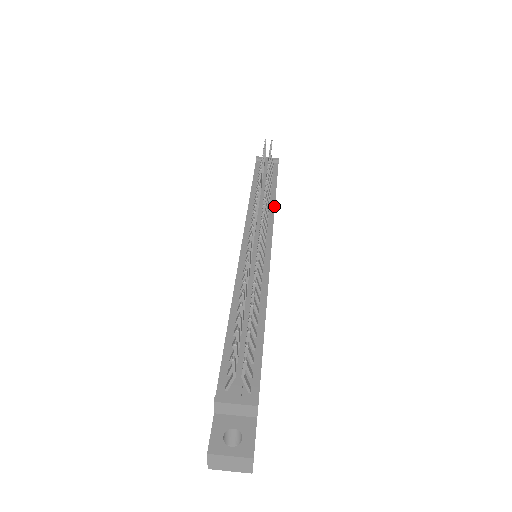
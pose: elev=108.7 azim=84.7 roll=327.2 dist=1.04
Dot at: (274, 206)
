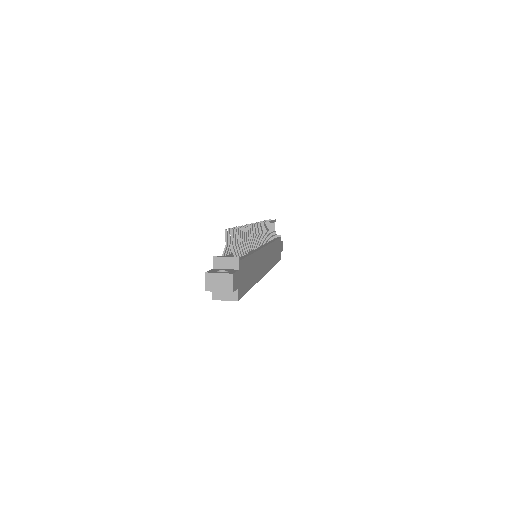
Dot at: (272, 242)
